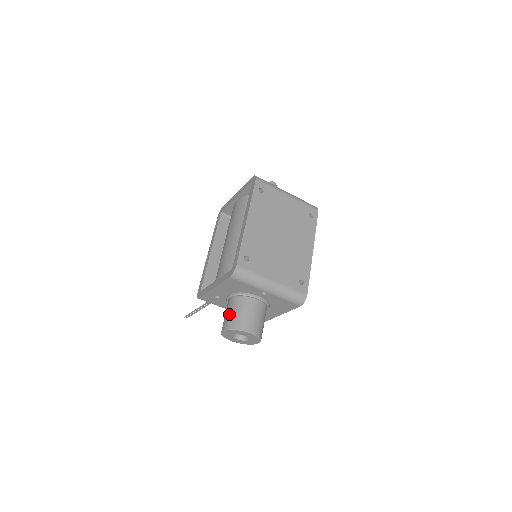
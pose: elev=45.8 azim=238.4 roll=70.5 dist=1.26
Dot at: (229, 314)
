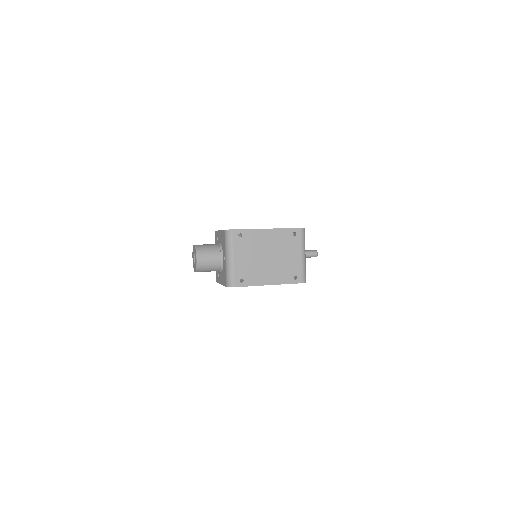
Dot at: (206, 245)
